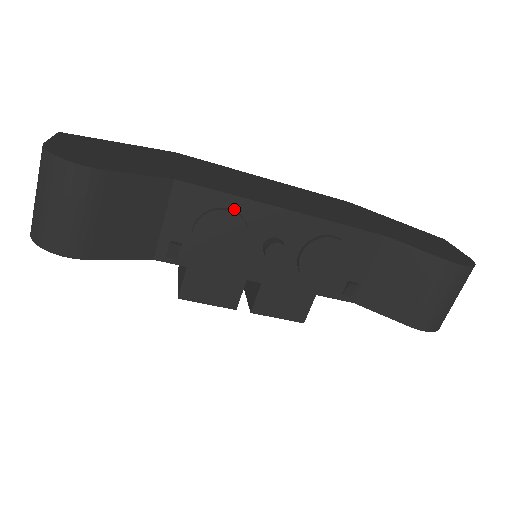
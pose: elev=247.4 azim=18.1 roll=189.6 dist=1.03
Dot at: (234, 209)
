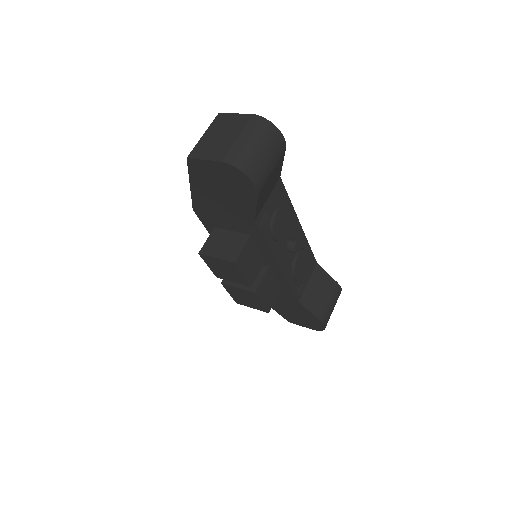
Dot at: (289, 211)
